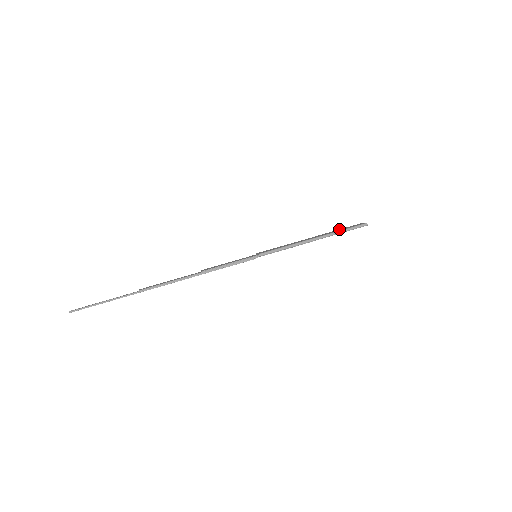
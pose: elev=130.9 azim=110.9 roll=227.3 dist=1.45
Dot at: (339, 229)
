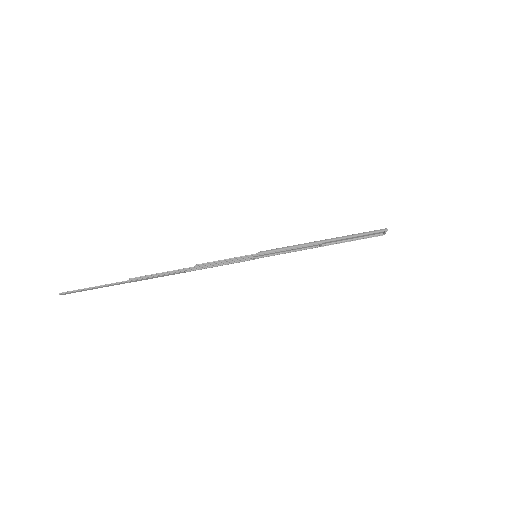
Dot at: (355, 237)
